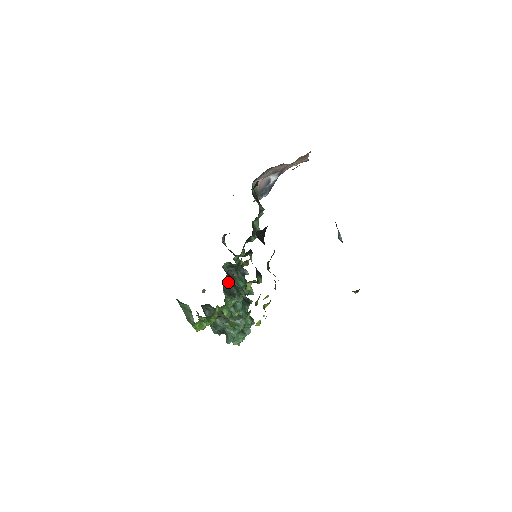
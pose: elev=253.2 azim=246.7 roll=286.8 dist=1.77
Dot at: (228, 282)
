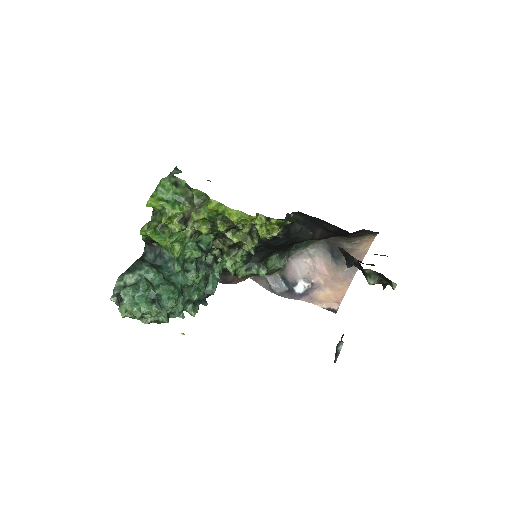
Dot at: occluded
